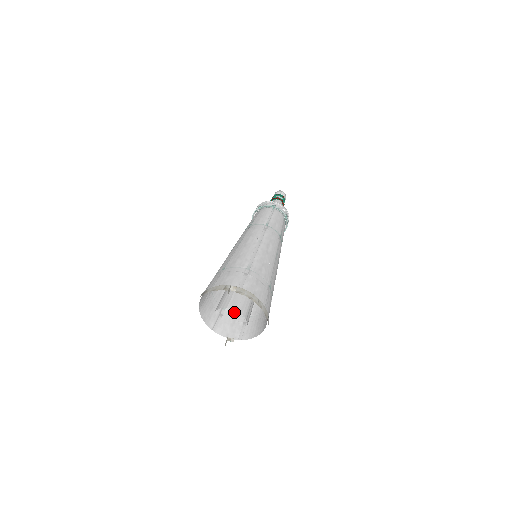
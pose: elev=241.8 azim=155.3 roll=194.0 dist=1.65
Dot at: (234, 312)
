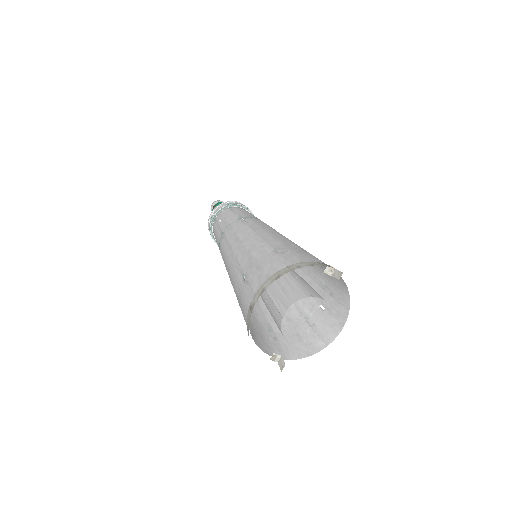
Dot at: (253, 322)
